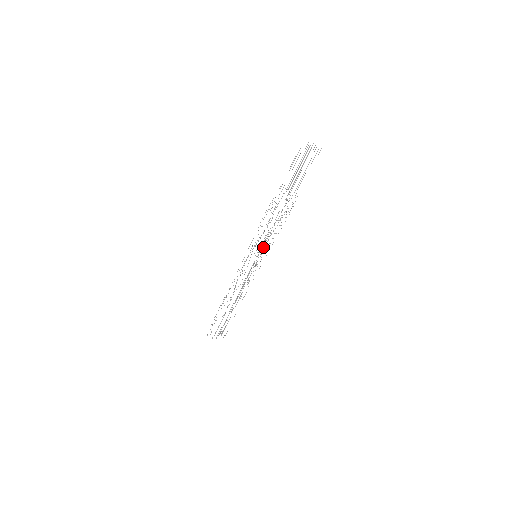
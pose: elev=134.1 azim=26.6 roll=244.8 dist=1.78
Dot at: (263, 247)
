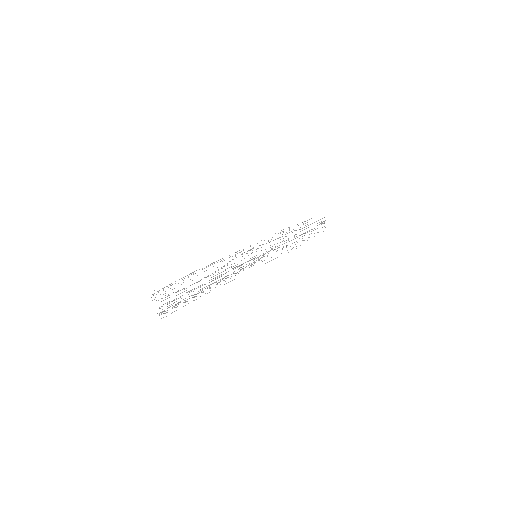
Dot at: occluded
